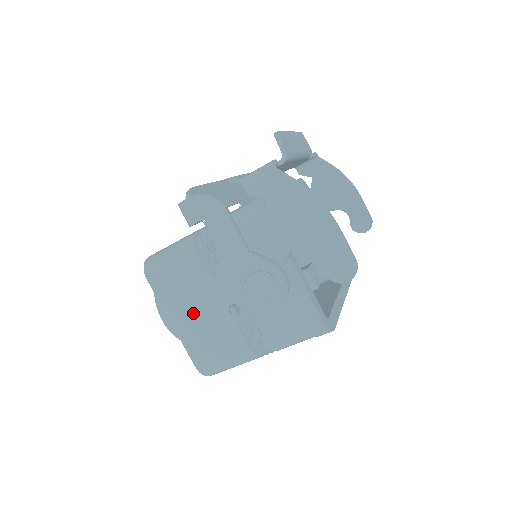
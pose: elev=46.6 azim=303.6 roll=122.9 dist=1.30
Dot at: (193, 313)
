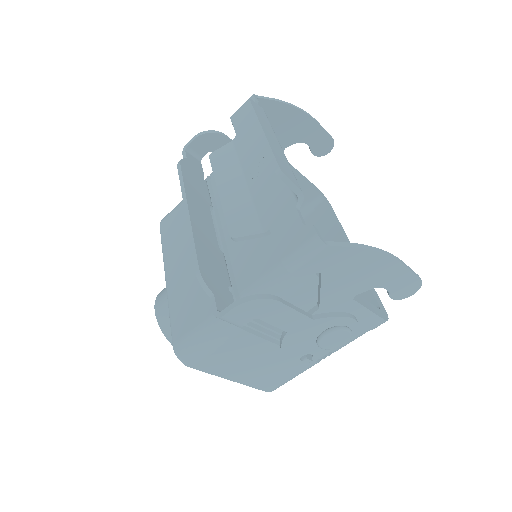
Dot at: (252, 367)
